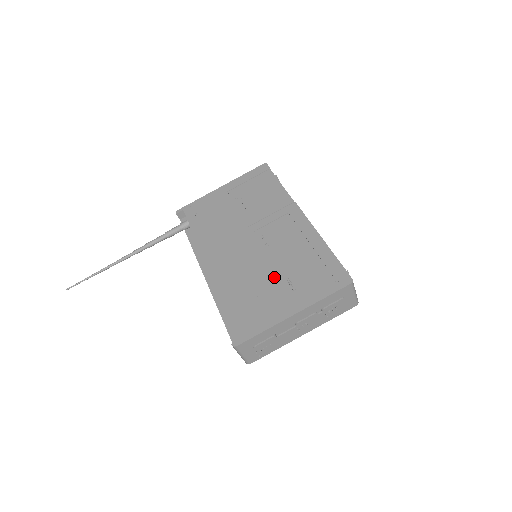
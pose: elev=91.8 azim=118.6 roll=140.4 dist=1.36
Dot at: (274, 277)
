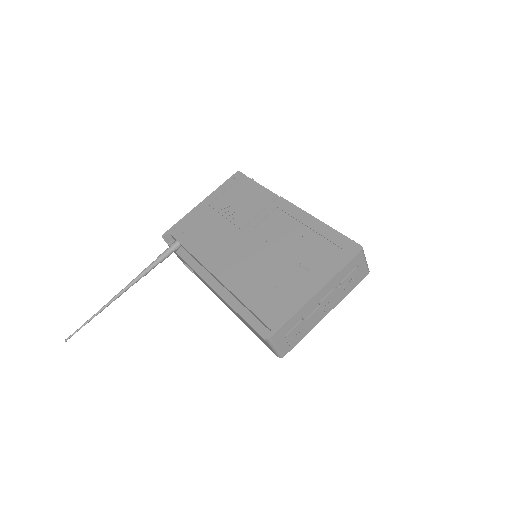
Dot at: (285, 266)
